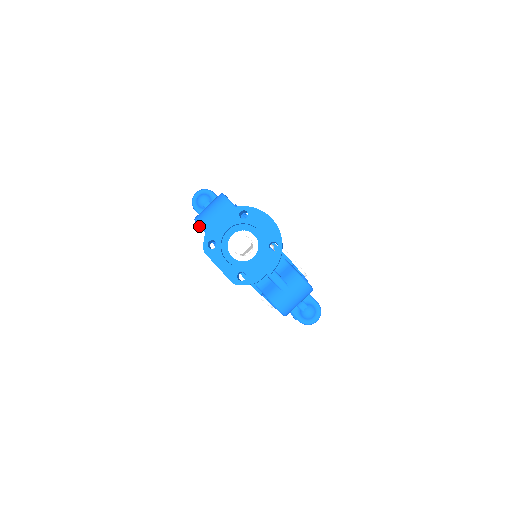
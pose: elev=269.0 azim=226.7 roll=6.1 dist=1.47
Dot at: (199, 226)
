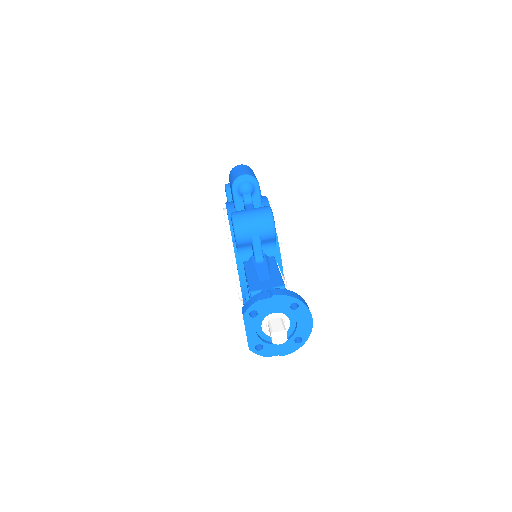
Dot at: (234, 231)
